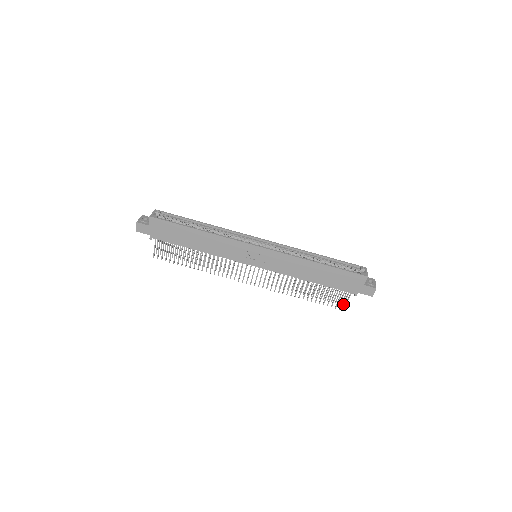
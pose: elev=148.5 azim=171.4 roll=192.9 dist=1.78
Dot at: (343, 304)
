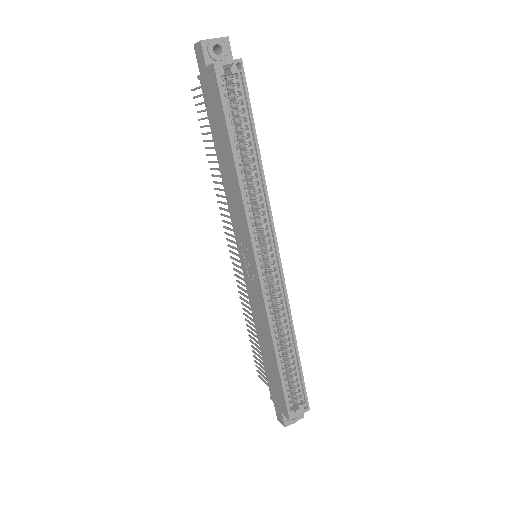
Dot at: occluded
